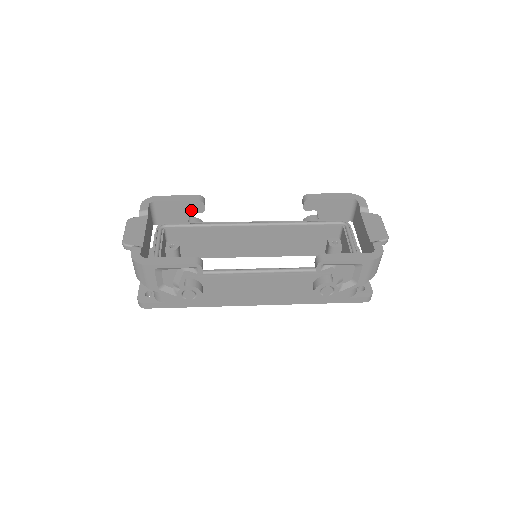
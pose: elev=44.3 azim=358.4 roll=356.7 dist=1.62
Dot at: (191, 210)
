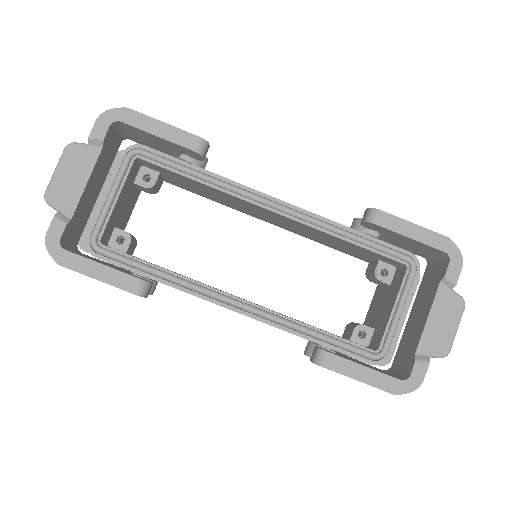
Dot at: (182, 151)
